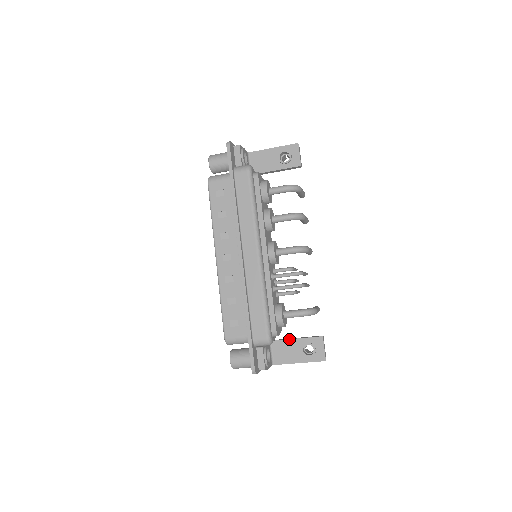
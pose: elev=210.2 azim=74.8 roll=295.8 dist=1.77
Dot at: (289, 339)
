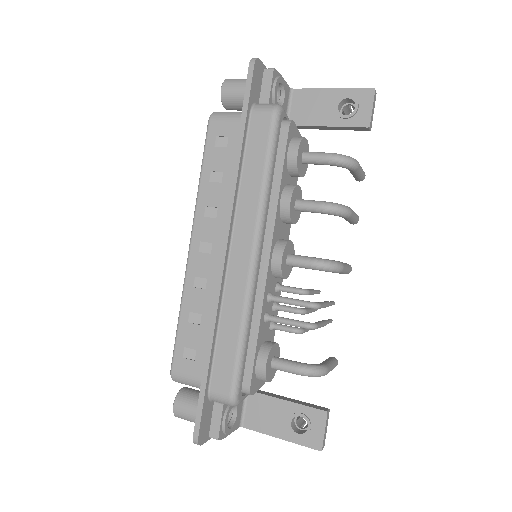
Dot at: (275, 397)
